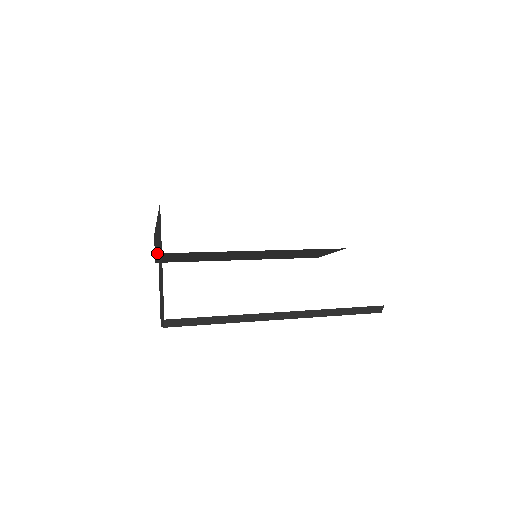
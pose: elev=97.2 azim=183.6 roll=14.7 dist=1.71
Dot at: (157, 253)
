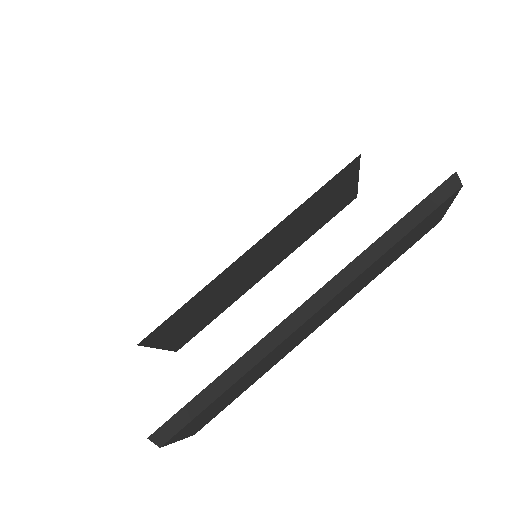
Dot at: (143, 345)
